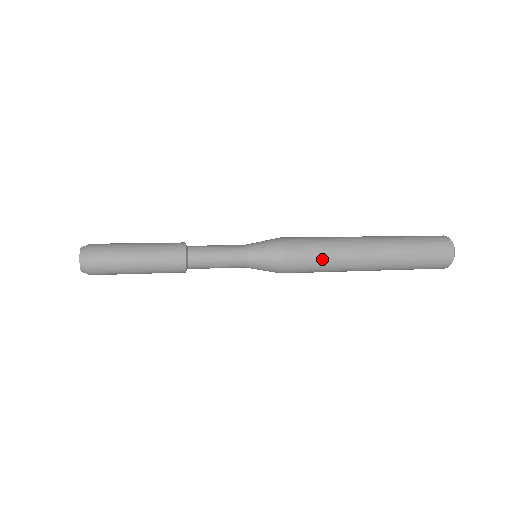
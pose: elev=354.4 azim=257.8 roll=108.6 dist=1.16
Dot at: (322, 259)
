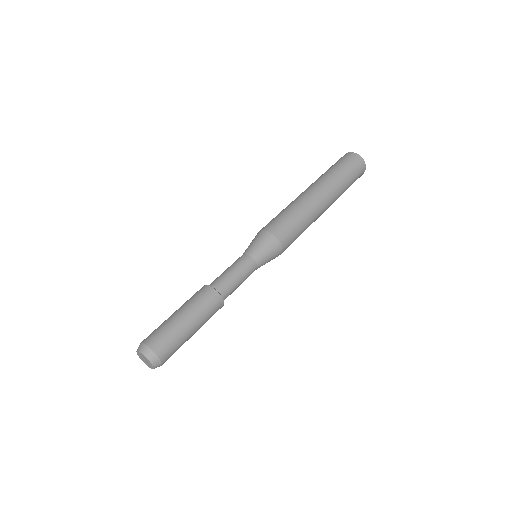
Dot at: occluded
